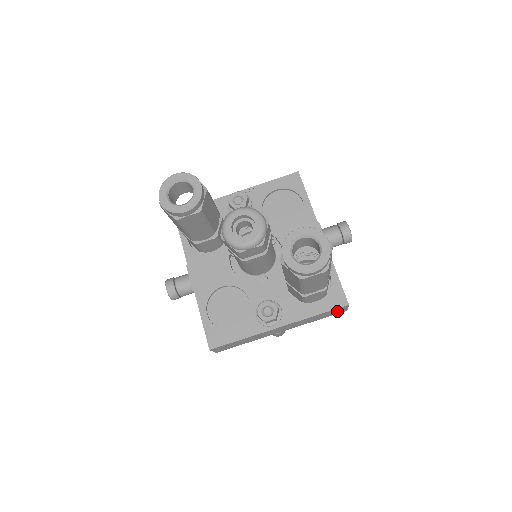
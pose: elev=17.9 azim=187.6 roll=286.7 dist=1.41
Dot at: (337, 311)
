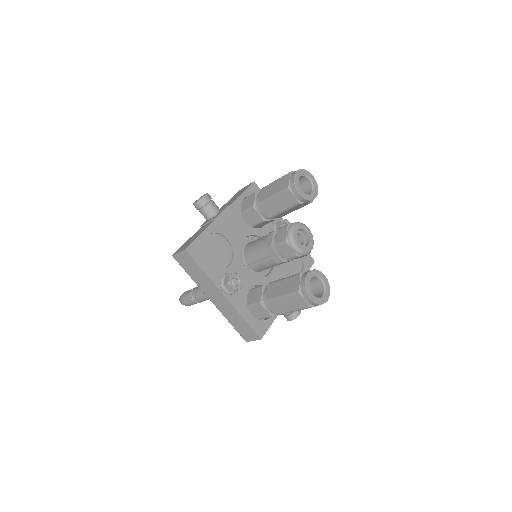
Dot at: (248, 334)
